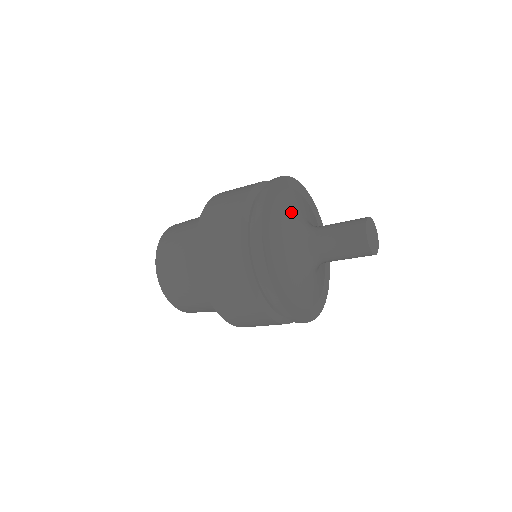
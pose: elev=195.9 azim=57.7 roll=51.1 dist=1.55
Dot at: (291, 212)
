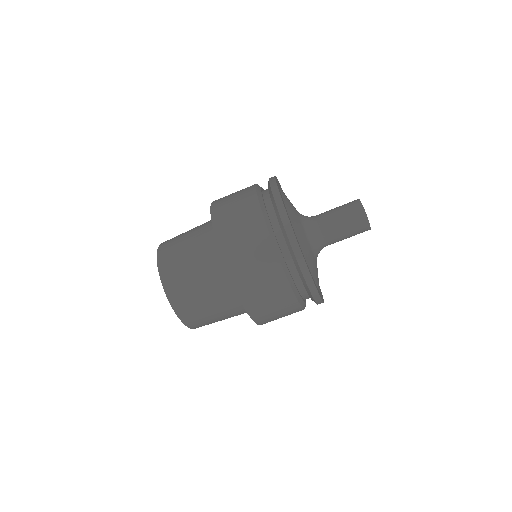
Dot at: (292, 206)
